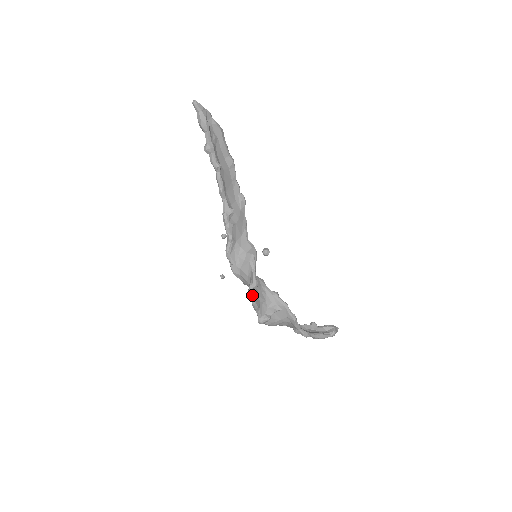
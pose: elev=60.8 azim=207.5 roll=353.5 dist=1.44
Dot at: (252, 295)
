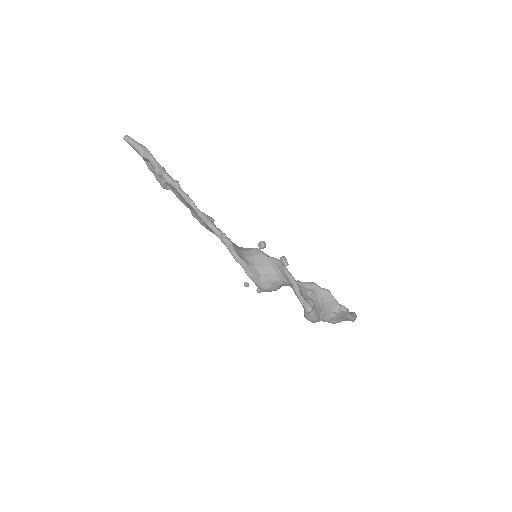
Dot at: (288, 272)
